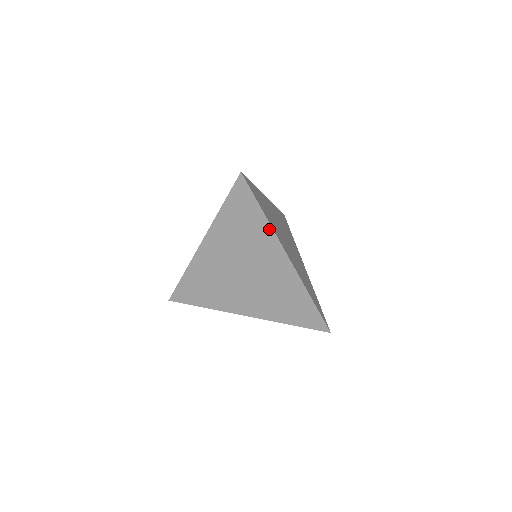
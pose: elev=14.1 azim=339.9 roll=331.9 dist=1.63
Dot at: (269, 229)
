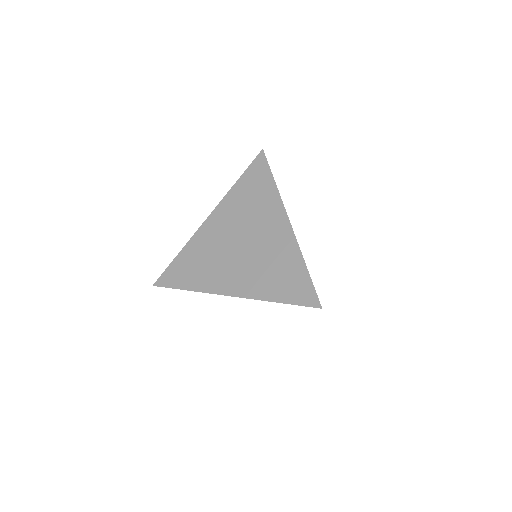
Dot at: (276, 195)
